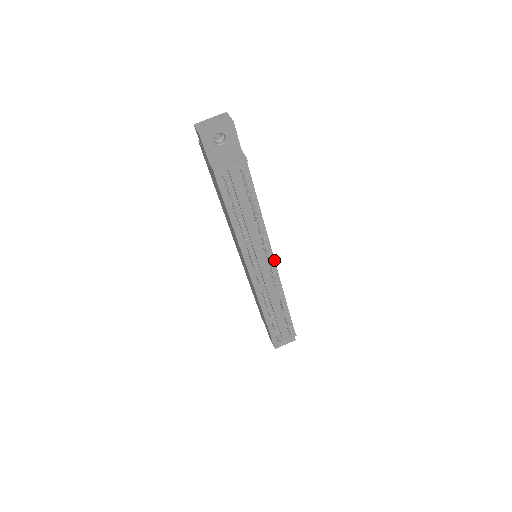
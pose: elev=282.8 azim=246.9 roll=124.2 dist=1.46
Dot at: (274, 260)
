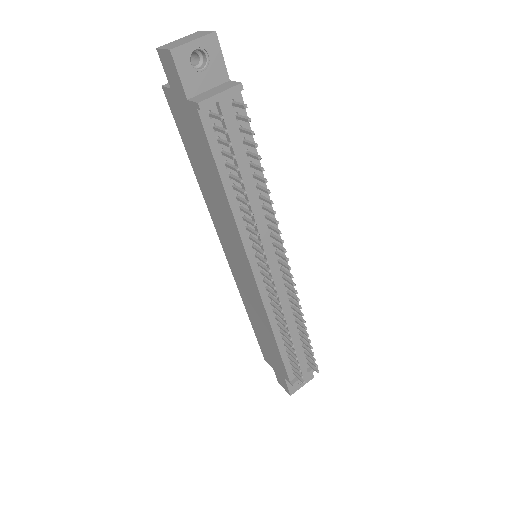
Dot at: (284, 253)
